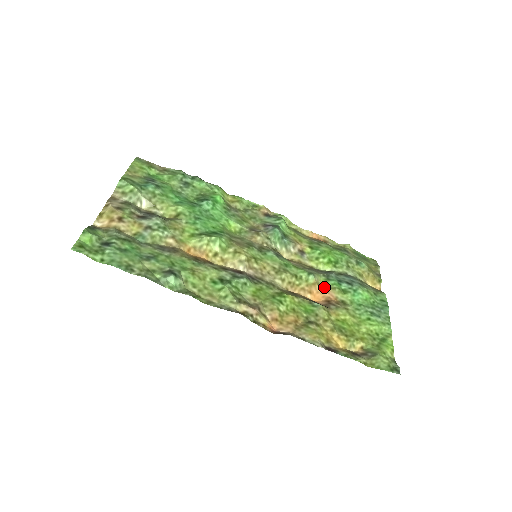
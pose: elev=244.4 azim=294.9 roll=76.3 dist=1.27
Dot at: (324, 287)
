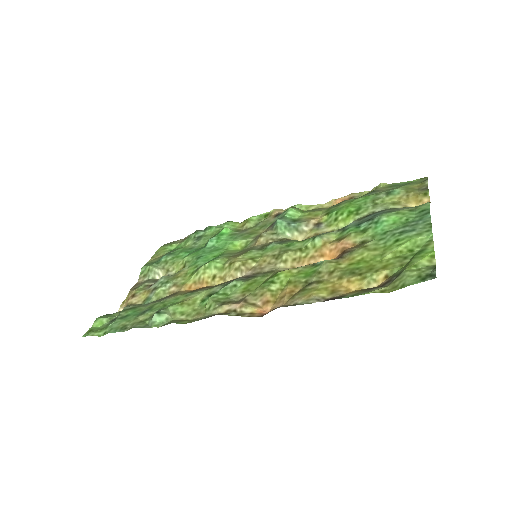
Dot at: (337, 241)
